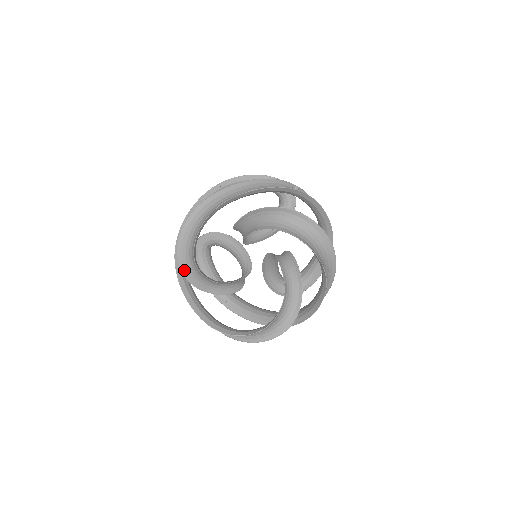
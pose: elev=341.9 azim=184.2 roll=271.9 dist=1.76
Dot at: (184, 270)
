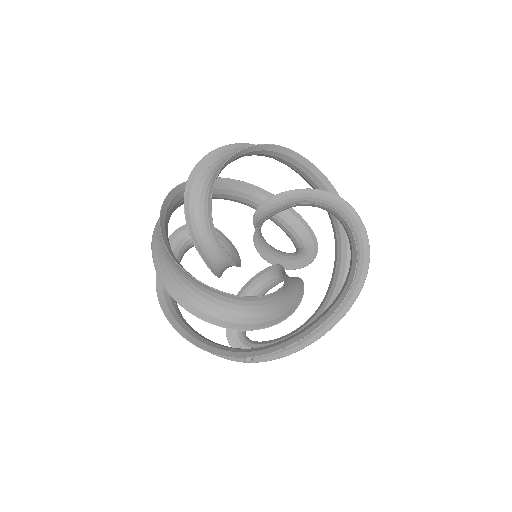
Dot at: (192, 181)
